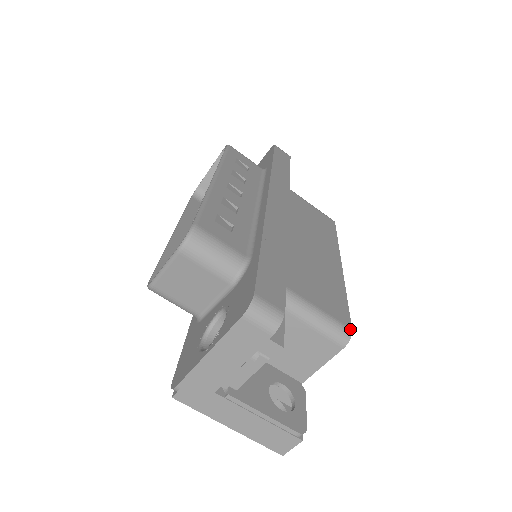
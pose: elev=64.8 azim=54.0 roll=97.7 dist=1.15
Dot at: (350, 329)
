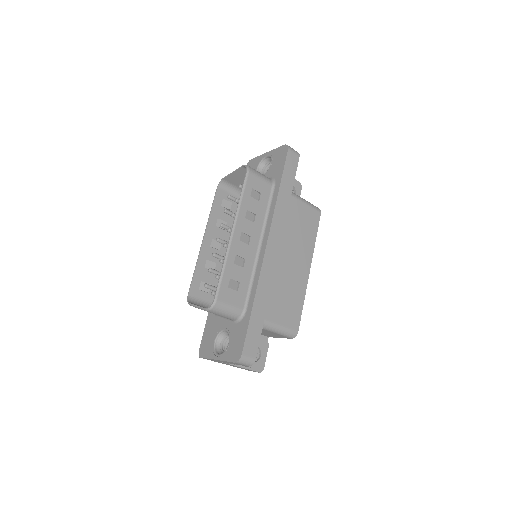
Dot at: (297, 331)
